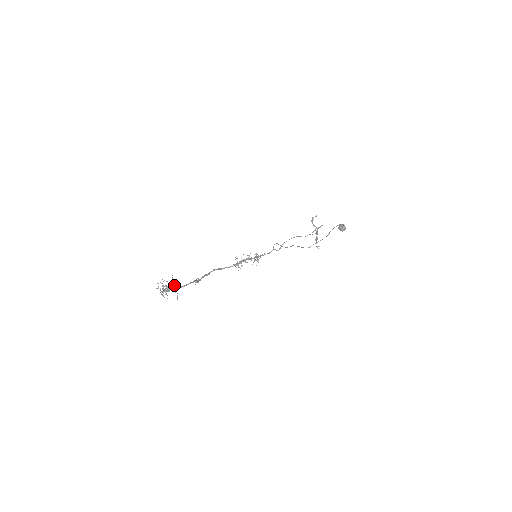
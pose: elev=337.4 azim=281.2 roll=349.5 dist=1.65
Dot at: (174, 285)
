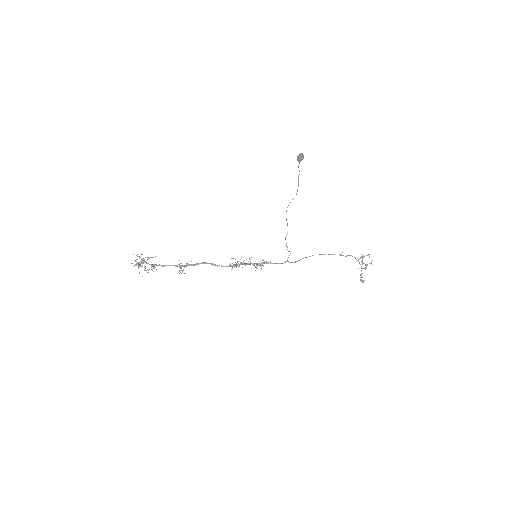
Dot at: (155, 267)
